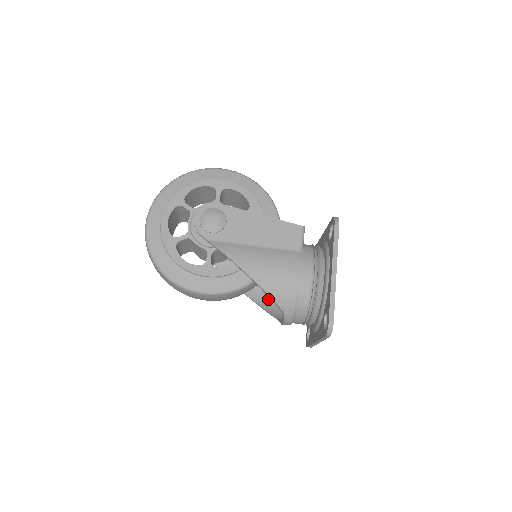
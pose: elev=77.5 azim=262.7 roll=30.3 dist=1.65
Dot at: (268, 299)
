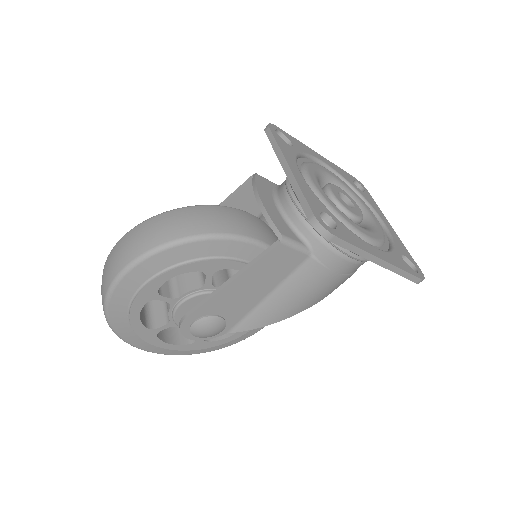
Dot at: occluded
